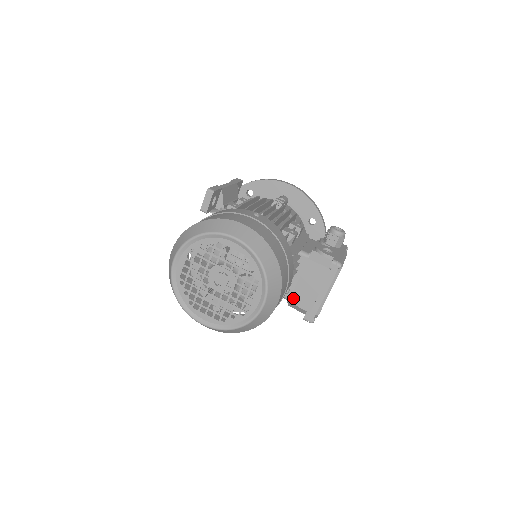
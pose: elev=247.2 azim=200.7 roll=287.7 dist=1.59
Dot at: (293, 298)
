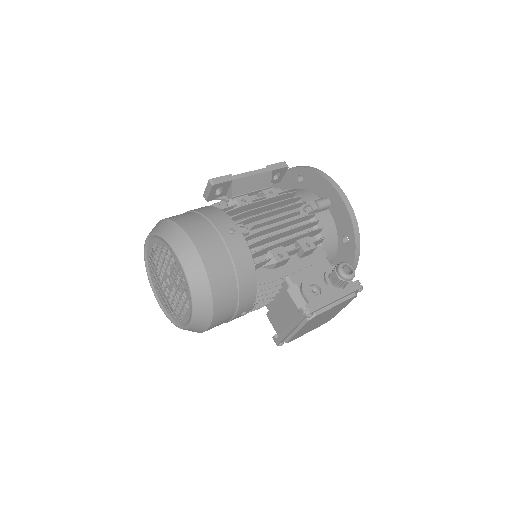
Dot at: (270, 314)
